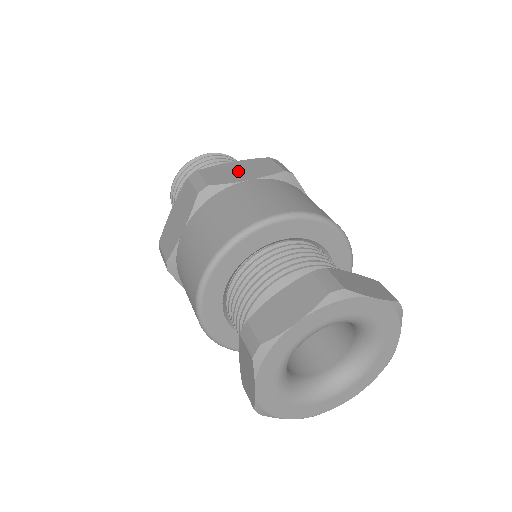
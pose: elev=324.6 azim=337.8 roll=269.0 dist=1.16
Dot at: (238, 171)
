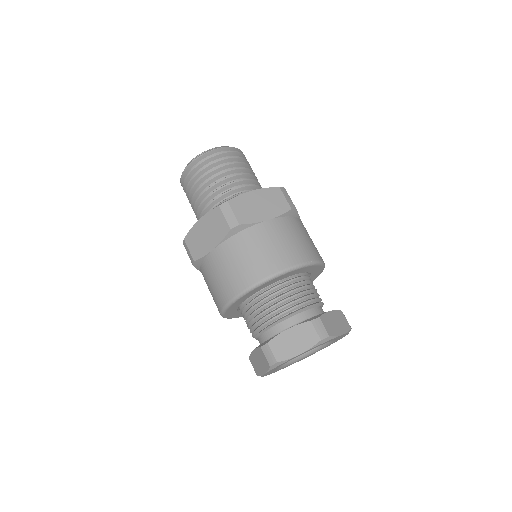
Dot at: (258, 206)
